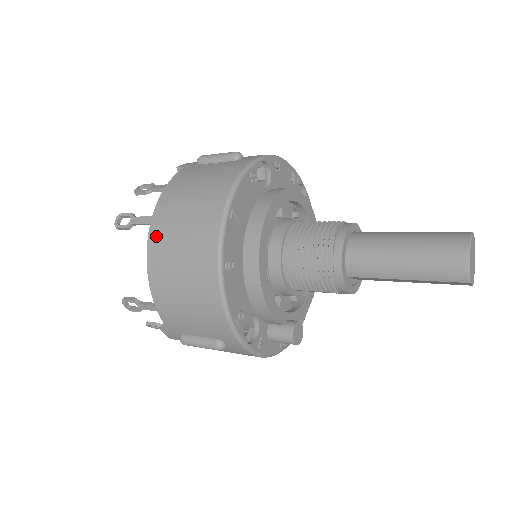
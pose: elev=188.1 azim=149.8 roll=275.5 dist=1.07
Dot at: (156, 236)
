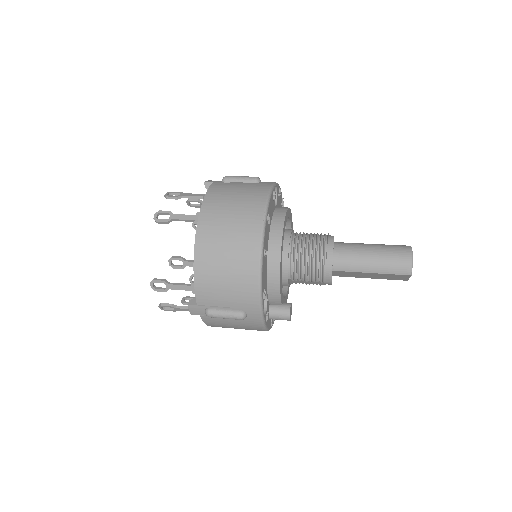
Dot at: (205, 228)
